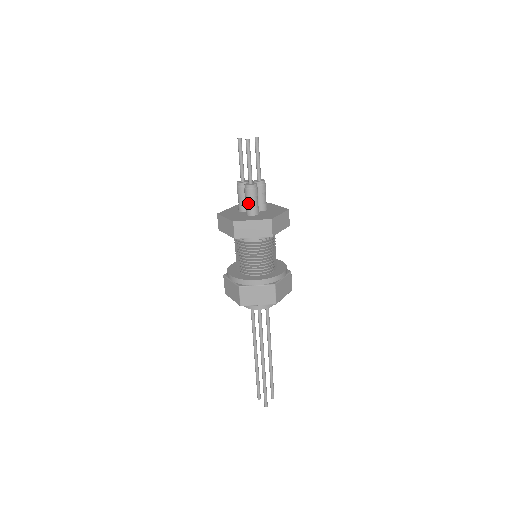
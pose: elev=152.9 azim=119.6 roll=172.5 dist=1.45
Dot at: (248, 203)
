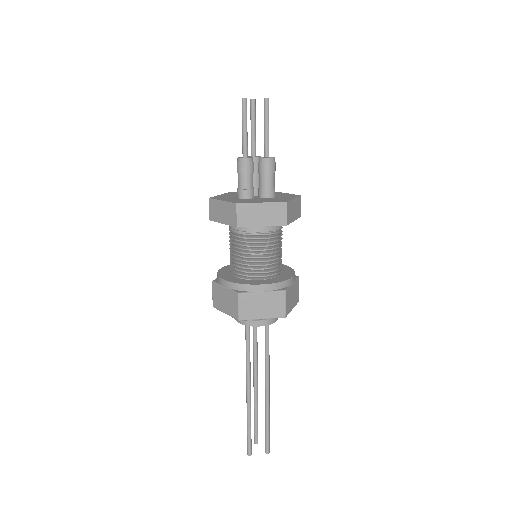
Dot at: occluded
